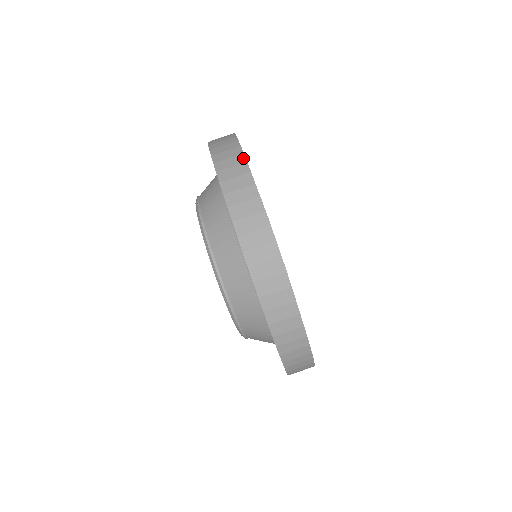
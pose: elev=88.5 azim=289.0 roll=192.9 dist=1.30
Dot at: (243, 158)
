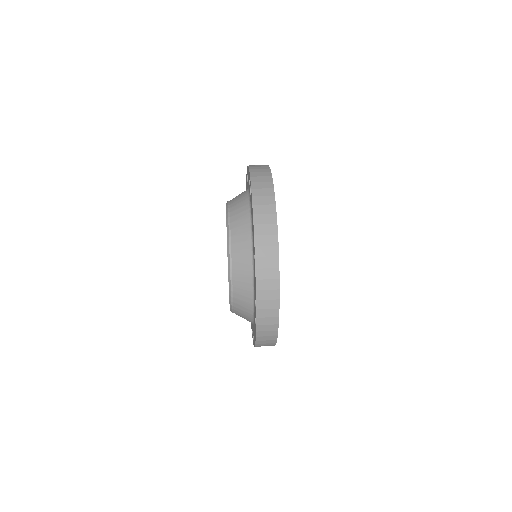
Dot at: (269, 170)
